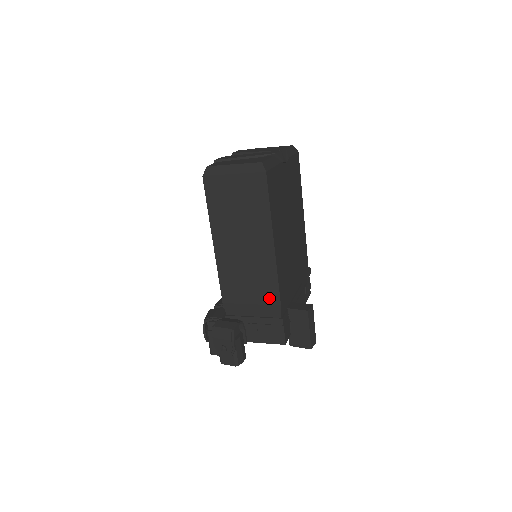
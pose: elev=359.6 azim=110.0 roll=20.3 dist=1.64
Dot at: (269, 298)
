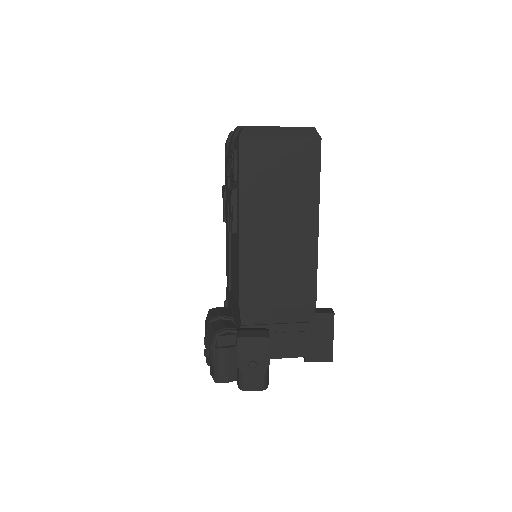
Dot at: (303, 296)
